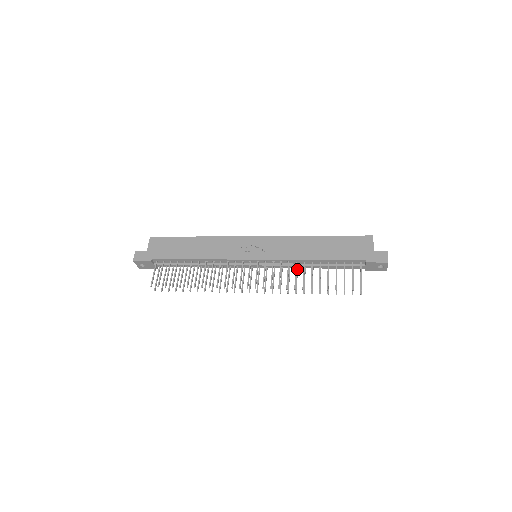
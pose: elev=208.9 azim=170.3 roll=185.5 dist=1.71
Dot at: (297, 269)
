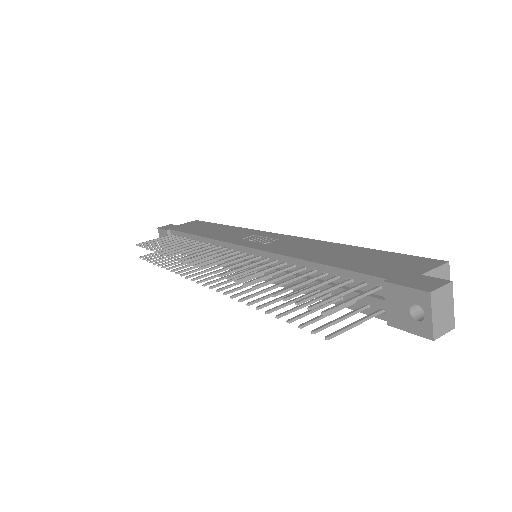
Dot at: occluded
